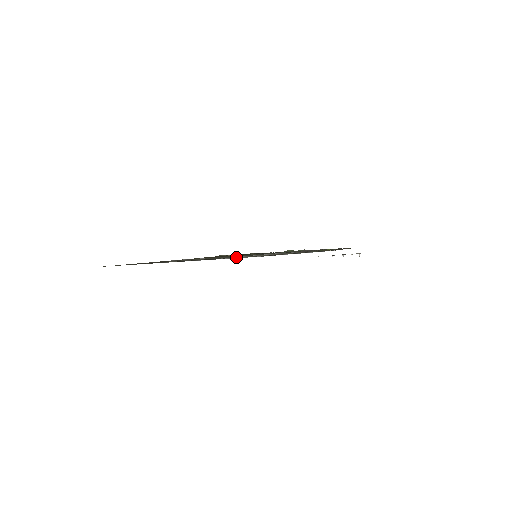
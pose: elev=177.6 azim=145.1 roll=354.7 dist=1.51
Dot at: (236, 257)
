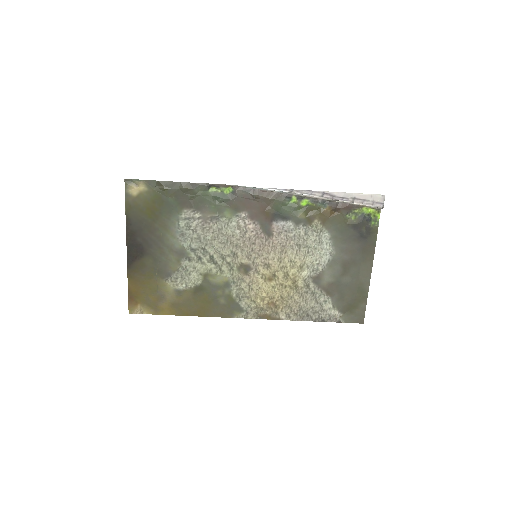
Dot at: (253, 277)
